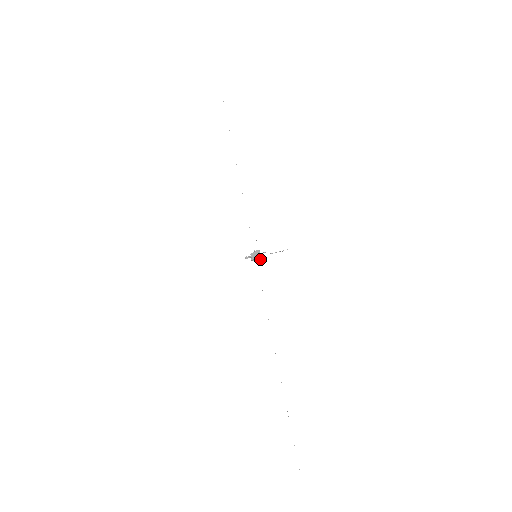
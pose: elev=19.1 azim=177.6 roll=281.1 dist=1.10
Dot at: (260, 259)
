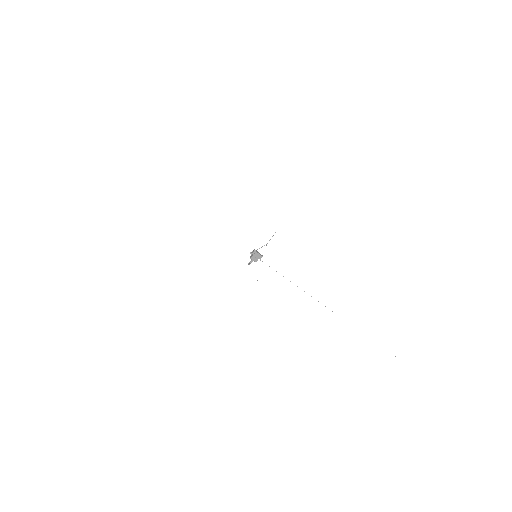
Dot at: occluded
